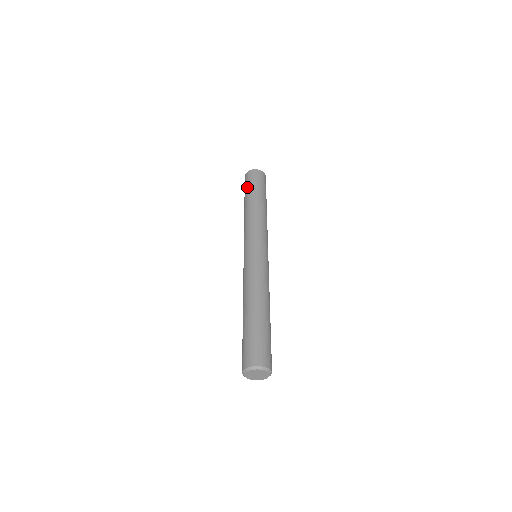
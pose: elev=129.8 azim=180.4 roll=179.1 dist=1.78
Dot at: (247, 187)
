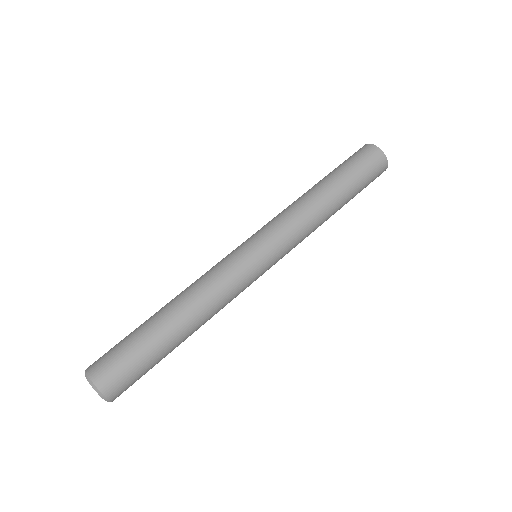
Dot at: occluded
